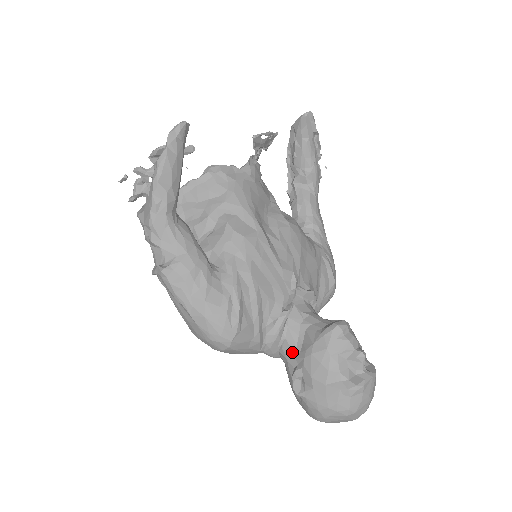
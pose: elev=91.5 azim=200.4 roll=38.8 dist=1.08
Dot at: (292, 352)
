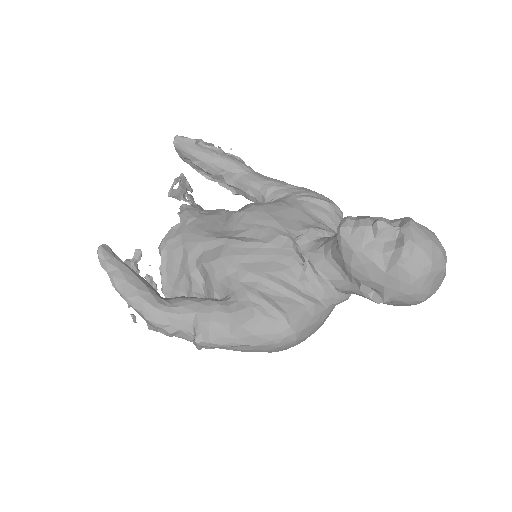
Dot at: (344, 282)
